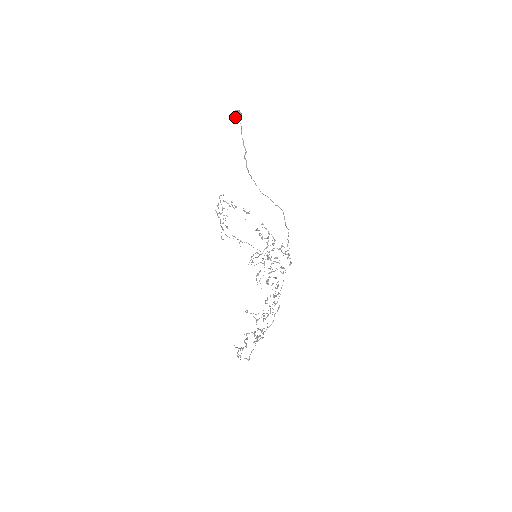
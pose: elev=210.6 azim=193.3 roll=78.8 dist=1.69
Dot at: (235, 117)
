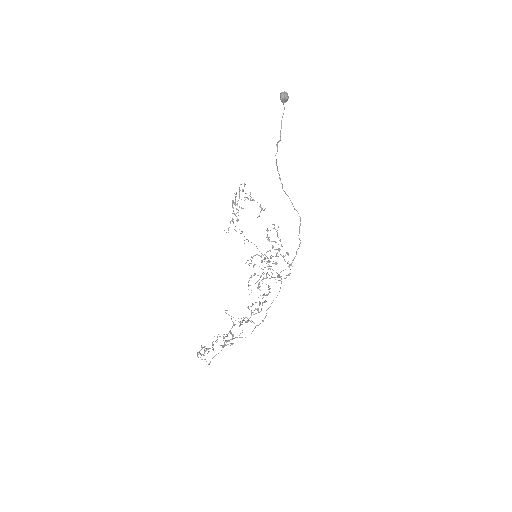
Dot at: (280, 98)
